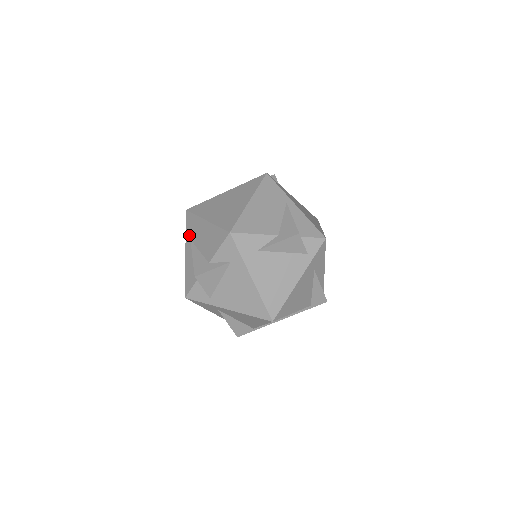
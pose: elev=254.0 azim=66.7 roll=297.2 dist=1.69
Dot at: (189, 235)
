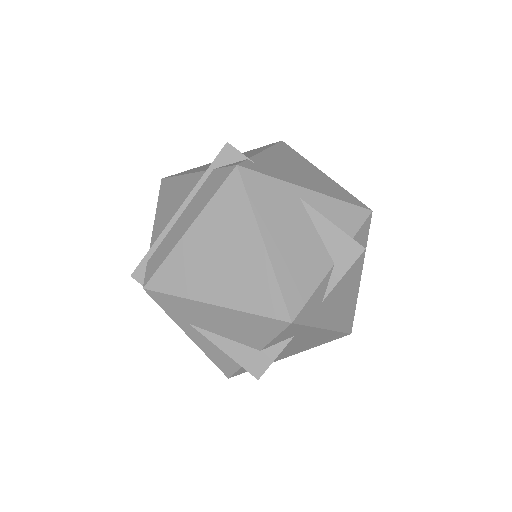
Dot at: (181, 319)
